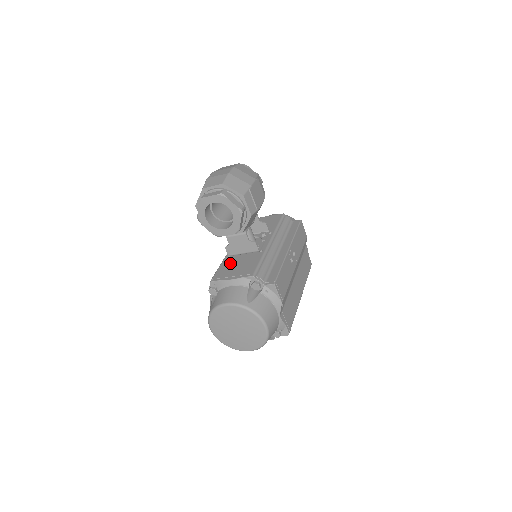
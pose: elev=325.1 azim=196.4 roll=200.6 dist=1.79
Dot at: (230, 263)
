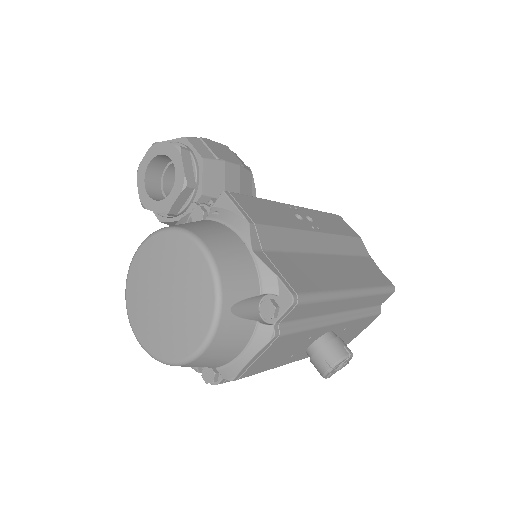
Dot at: occluded
